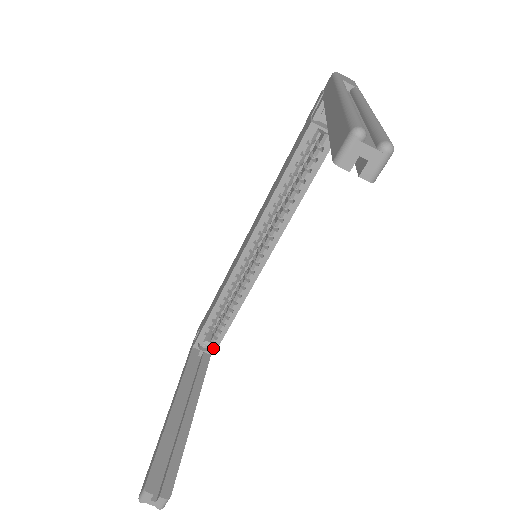
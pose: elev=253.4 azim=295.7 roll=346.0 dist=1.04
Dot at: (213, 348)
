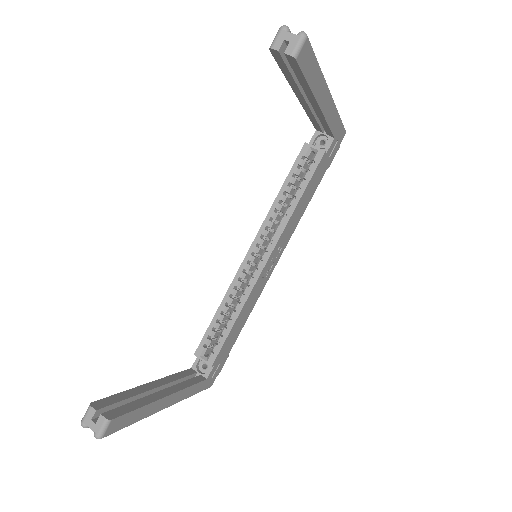
Dot at: (209, 364)
